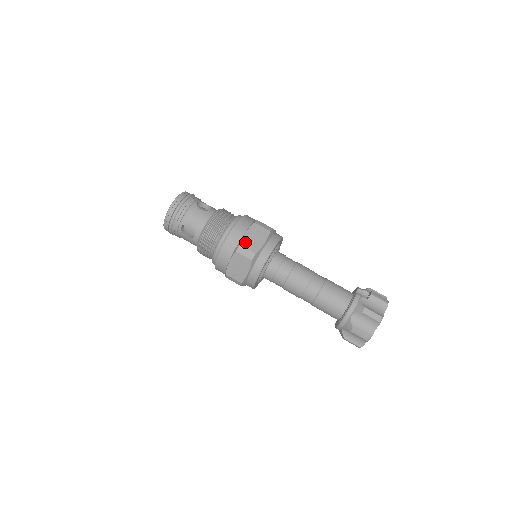
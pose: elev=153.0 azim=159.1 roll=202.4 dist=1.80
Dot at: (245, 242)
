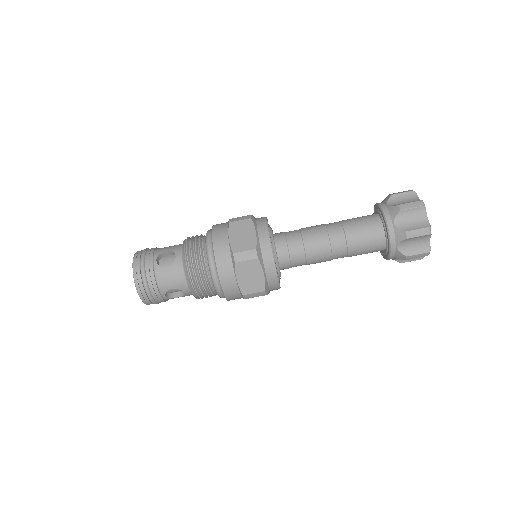
Dot at: occluded
